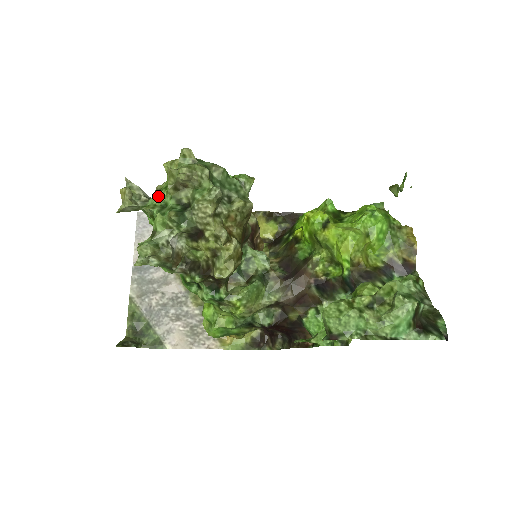
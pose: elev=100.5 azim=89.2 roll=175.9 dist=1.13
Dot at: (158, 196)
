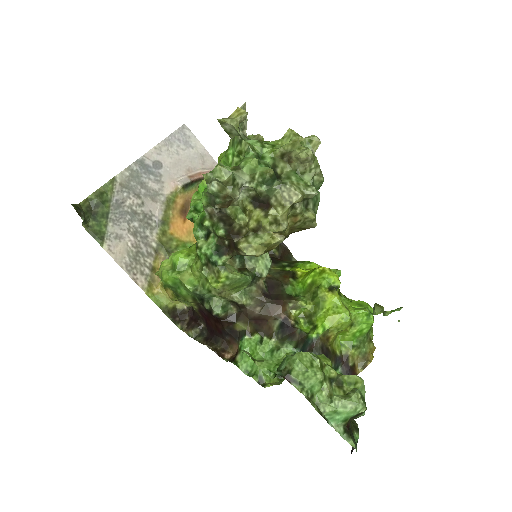
Dot at: (262, 145)
